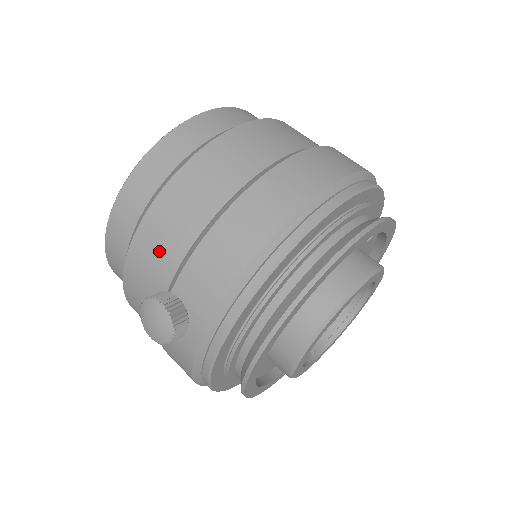
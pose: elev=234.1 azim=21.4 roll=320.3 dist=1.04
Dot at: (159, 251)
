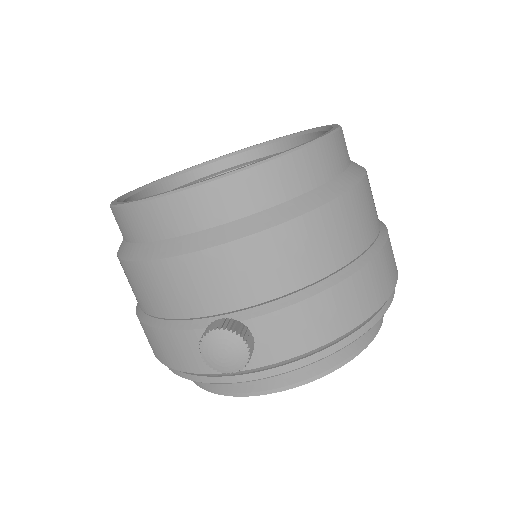
Dot at: (250, 276)
